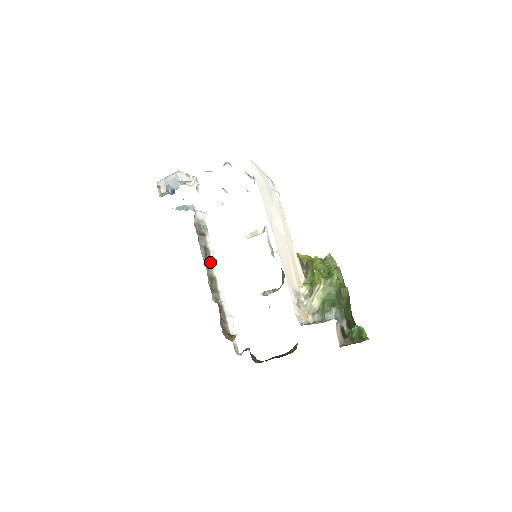
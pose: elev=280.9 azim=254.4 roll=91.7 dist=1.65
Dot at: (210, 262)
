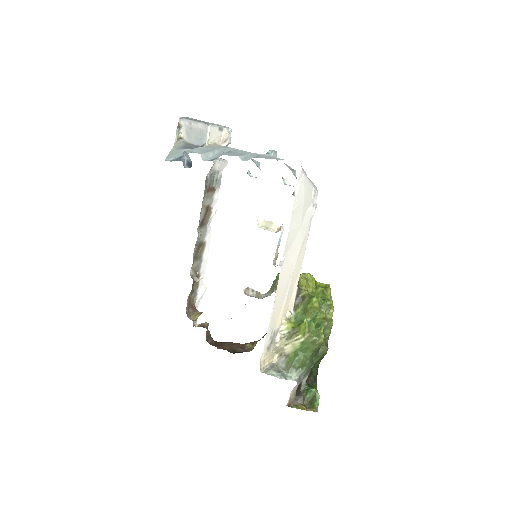
Dot at: (207, 224)
